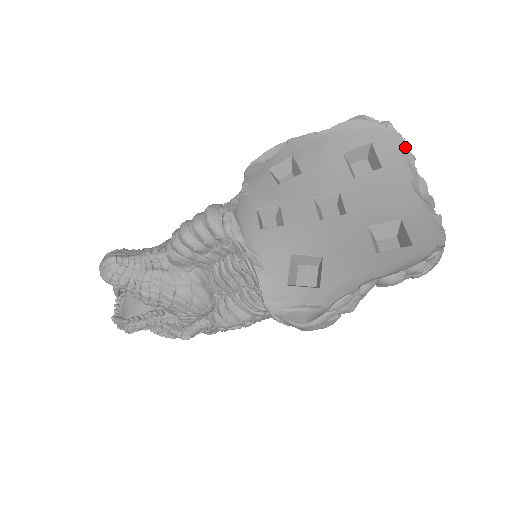
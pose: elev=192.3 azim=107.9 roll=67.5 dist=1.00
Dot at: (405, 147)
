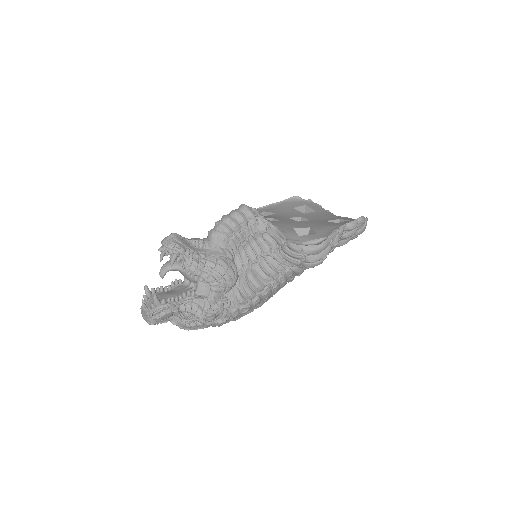
Dot at: (322, 208)
